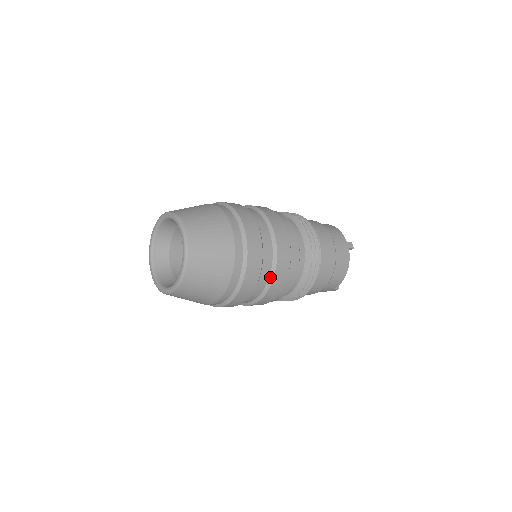
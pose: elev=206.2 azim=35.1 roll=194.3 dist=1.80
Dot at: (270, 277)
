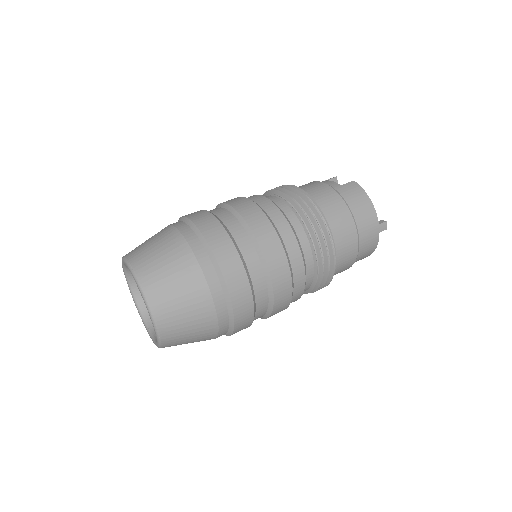
Dot at: (266, 315)
